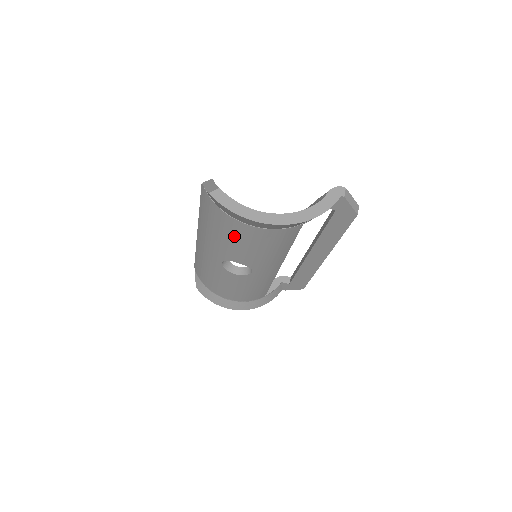
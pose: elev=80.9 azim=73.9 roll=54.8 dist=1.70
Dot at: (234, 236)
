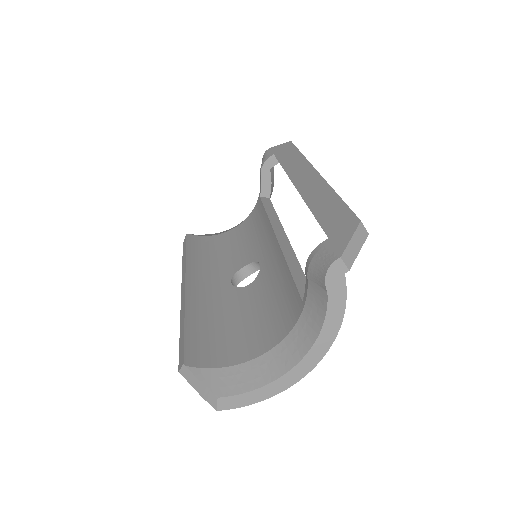
Dot at: occluded
